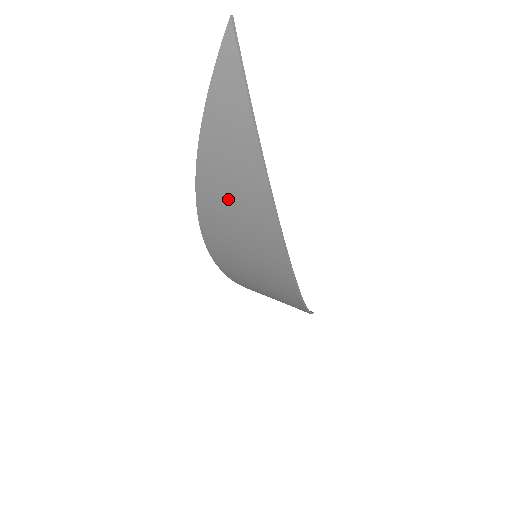
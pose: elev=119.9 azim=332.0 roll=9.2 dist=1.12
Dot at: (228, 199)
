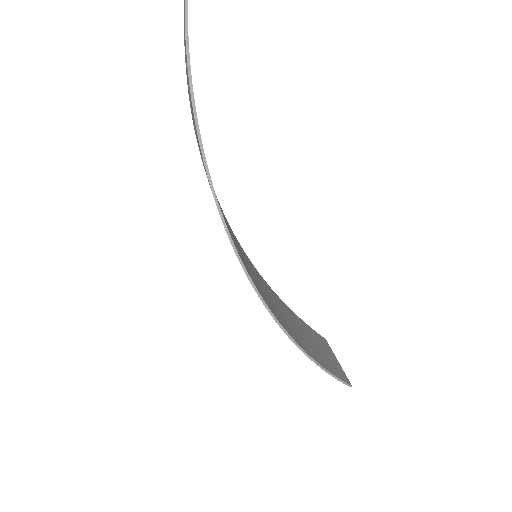
Dot at: occluded
